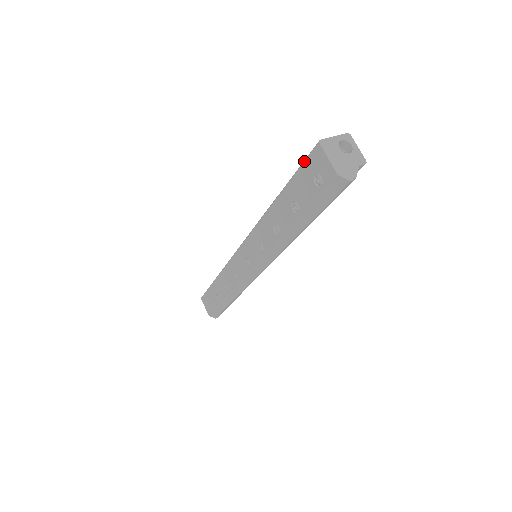
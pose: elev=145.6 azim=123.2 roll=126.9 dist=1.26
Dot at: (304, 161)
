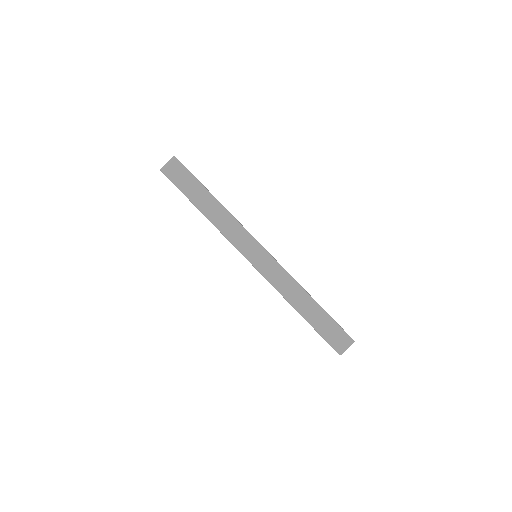
Dot at: occluded
